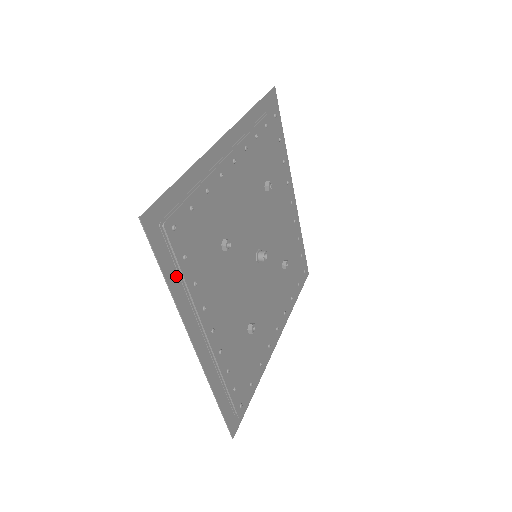
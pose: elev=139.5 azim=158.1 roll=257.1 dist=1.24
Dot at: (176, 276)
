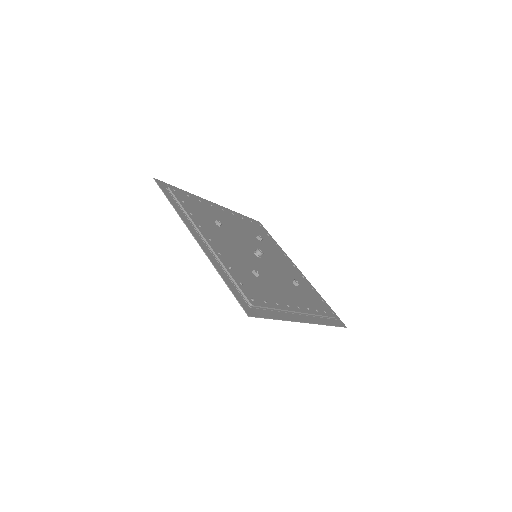
Dot at: (178, 206)
